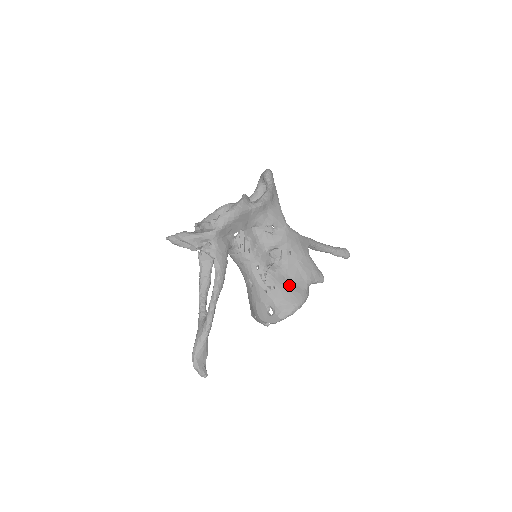
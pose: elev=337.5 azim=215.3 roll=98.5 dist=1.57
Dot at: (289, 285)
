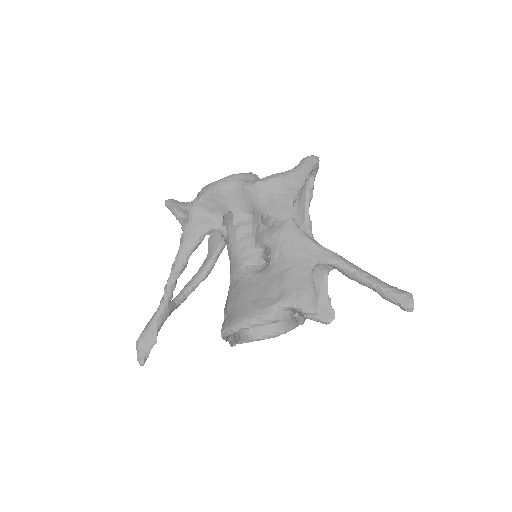
Dot at: (254, 295)
